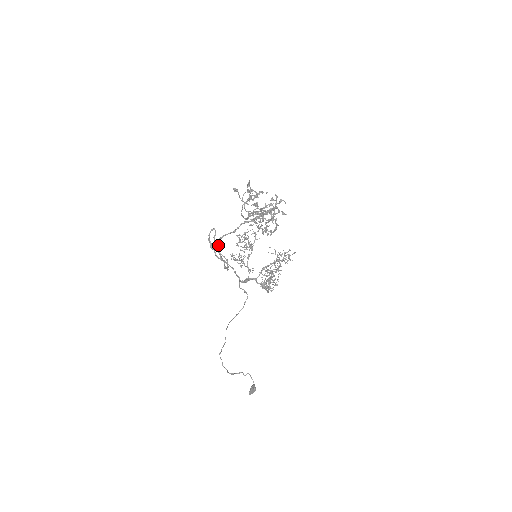
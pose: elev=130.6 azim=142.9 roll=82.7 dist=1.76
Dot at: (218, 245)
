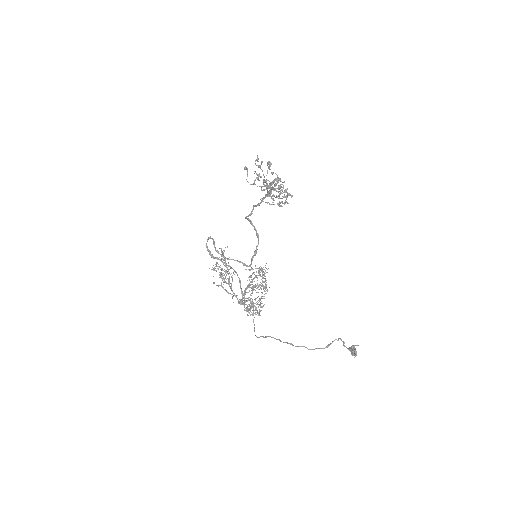
Dot at: (251, 221)
